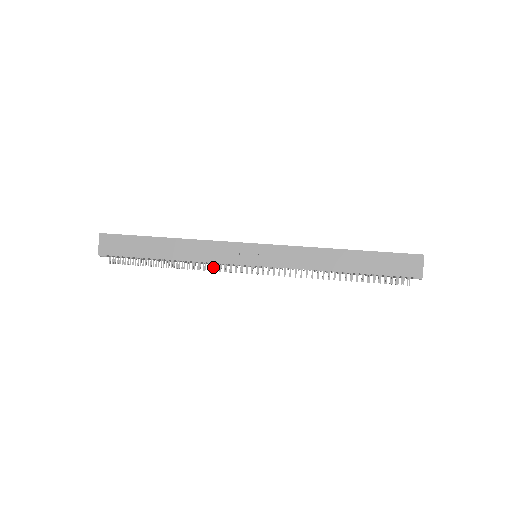
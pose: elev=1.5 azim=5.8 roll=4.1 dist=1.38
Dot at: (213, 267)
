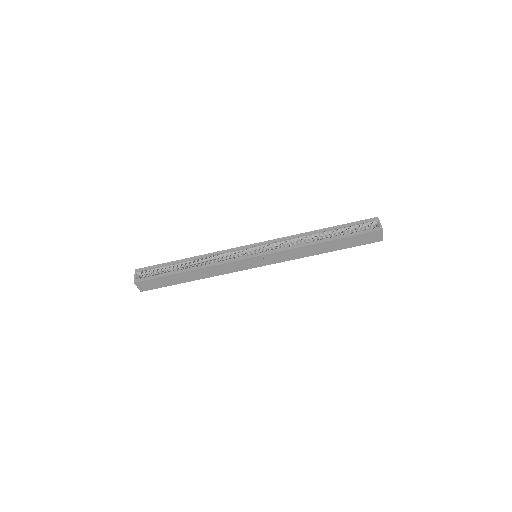
Dot at: occluded
